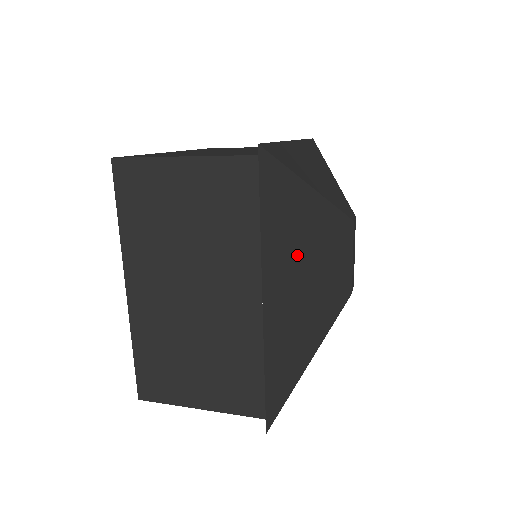
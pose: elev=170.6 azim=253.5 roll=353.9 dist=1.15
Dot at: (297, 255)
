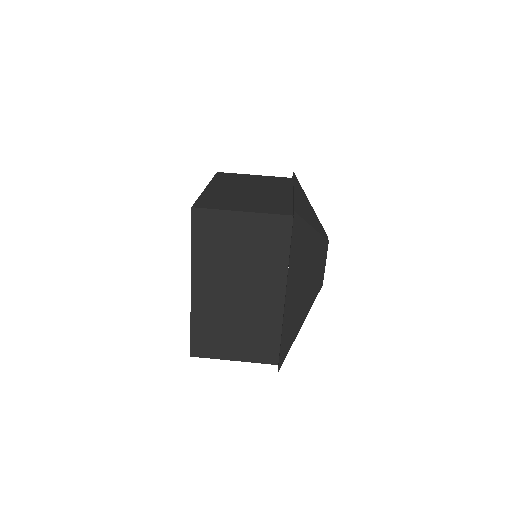
Dot at: (302, 268)
